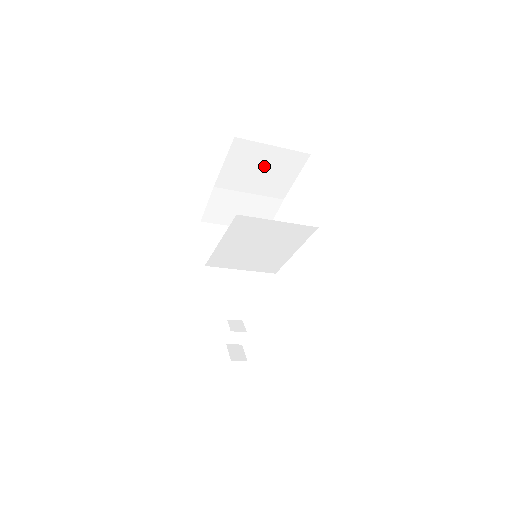
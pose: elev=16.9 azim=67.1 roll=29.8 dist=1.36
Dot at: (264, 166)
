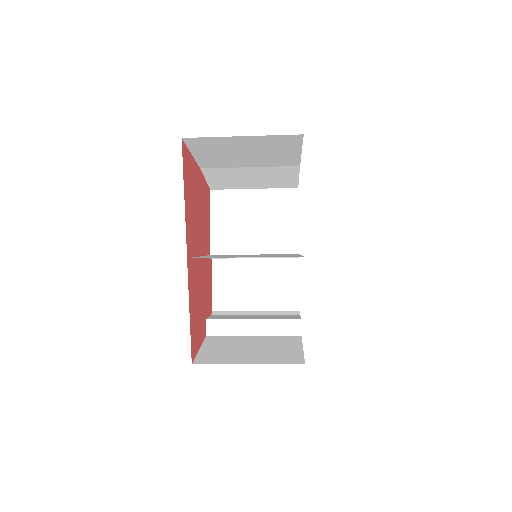
Dot at: (246, 150)
